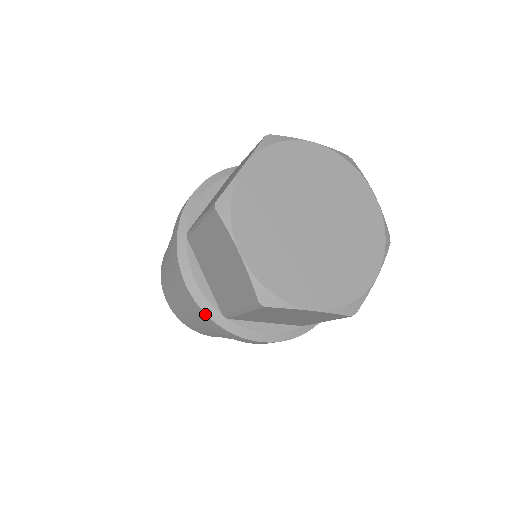
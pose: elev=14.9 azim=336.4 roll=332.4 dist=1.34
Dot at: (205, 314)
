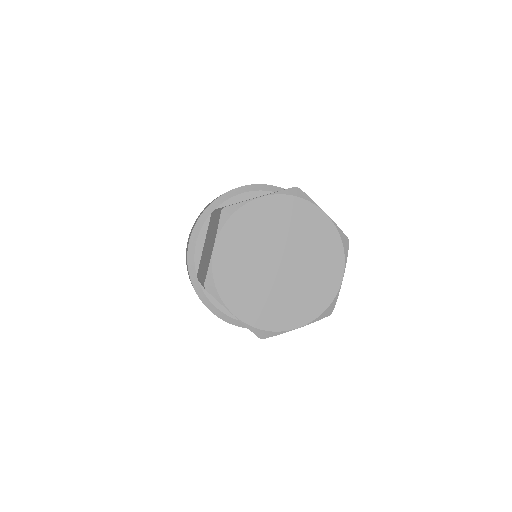
Dot at: (188, 267)
